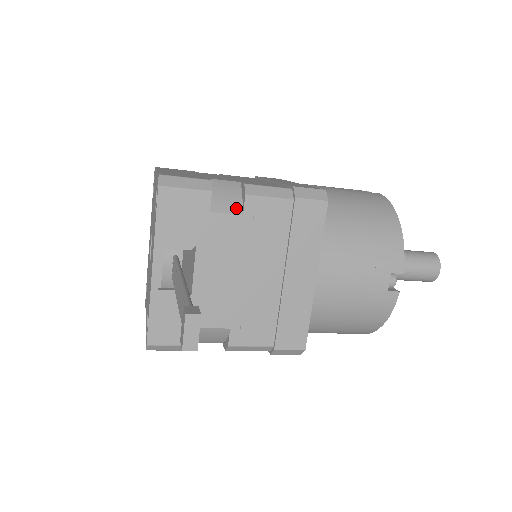
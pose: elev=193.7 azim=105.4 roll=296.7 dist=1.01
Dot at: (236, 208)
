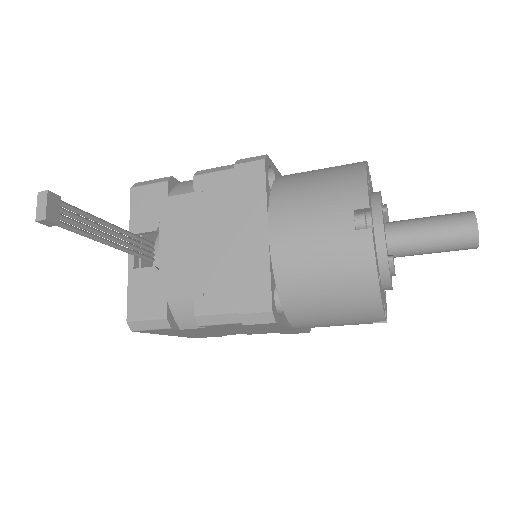
Dot at: (190, 190)
